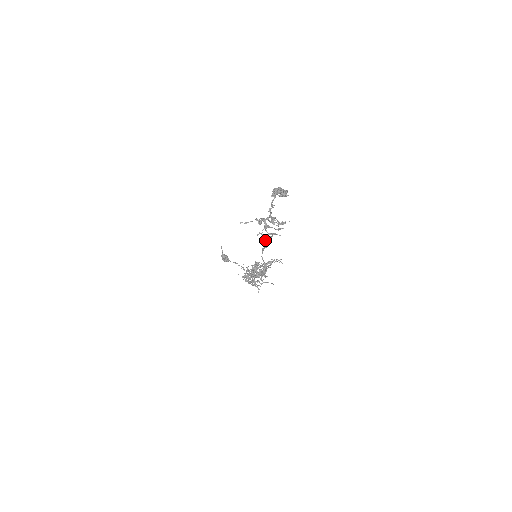
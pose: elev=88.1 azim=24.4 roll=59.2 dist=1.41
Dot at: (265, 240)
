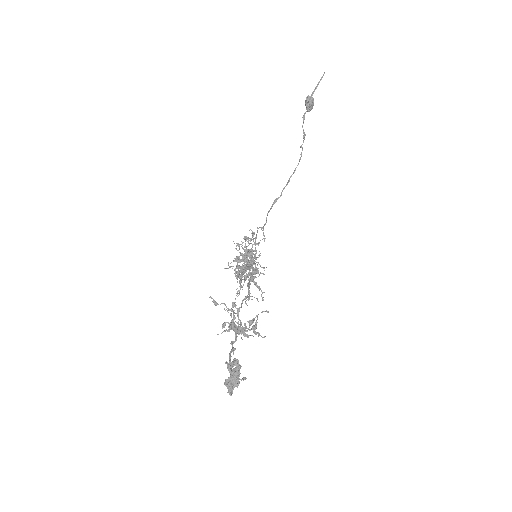
Dot at: (241, 305)
